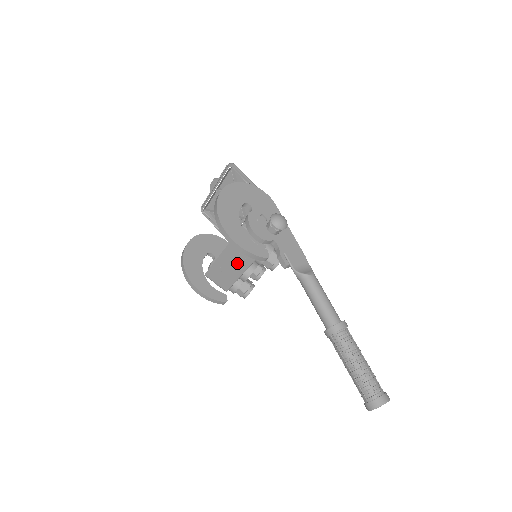
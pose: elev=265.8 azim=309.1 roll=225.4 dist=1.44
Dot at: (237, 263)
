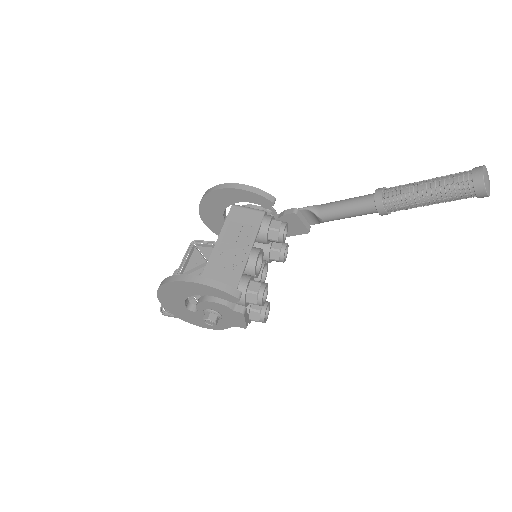
Dot at: (241, 237)
